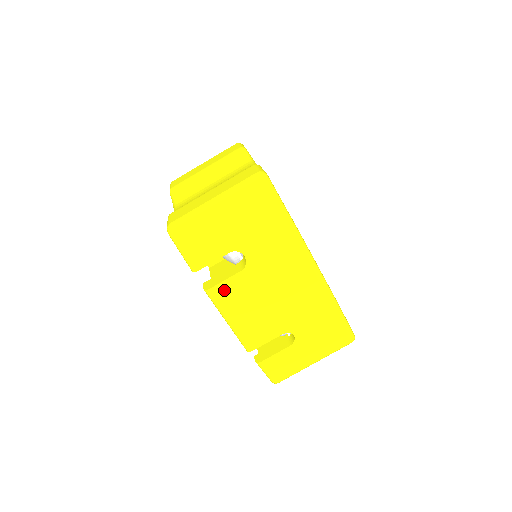
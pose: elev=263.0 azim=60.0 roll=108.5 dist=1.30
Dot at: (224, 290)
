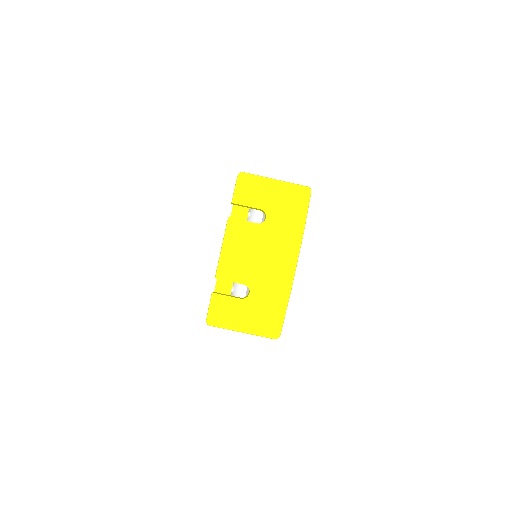
Dot at: (239, 226)
